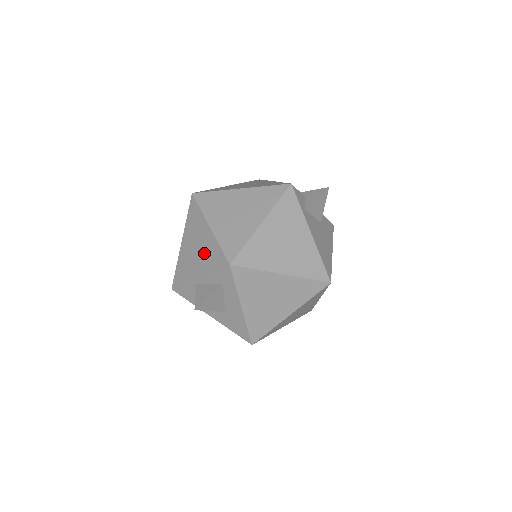
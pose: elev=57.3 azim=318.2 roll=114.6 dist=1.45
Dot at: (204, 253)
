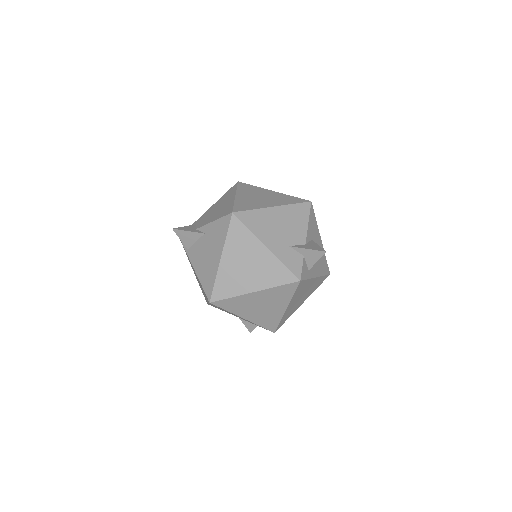
Dot at: occluded
